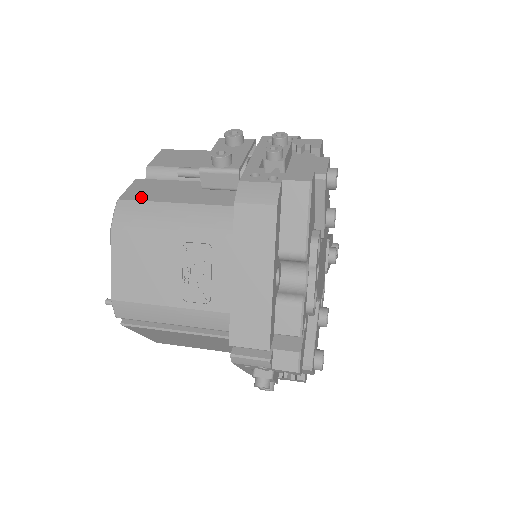
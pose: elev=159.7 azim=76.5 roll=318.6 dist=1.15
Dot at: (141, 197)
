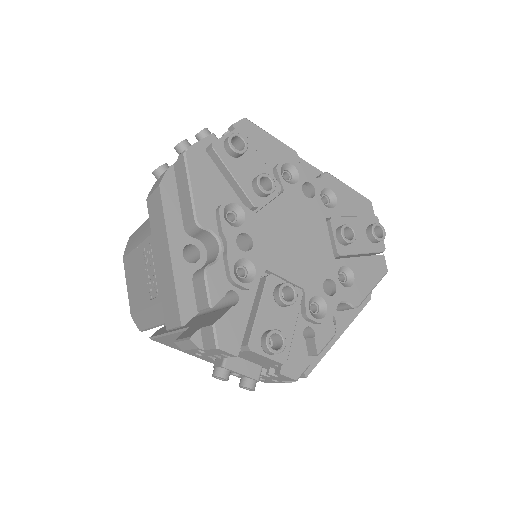
Dot at: occluded
